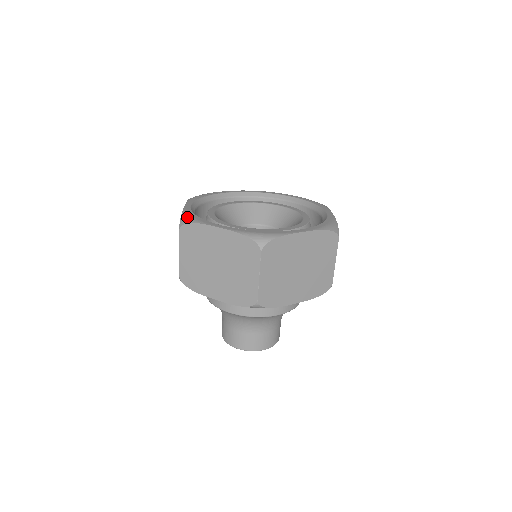
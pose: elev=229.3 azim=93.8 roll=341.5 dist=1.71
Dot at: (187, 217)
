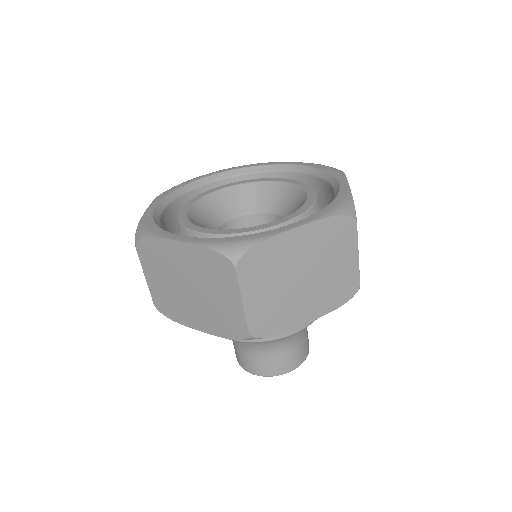
Dot at: (142, 228)
